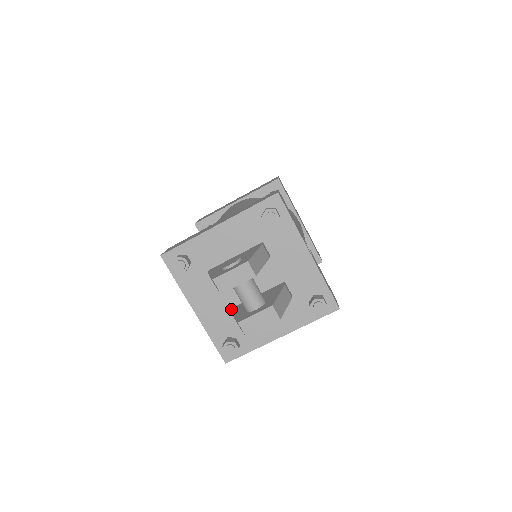
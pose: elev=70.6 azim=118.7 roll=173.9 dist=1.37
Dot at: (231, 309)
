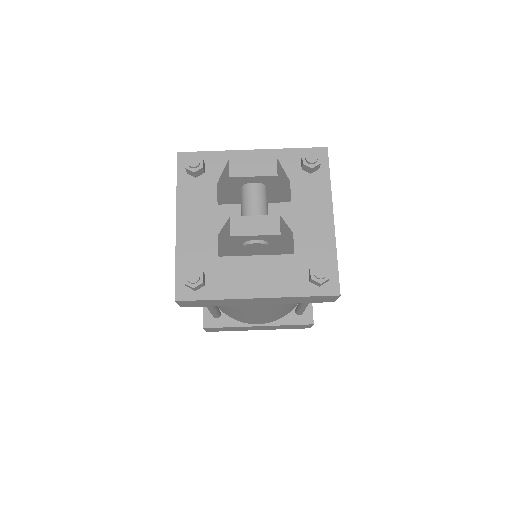
Dot at: occluded
